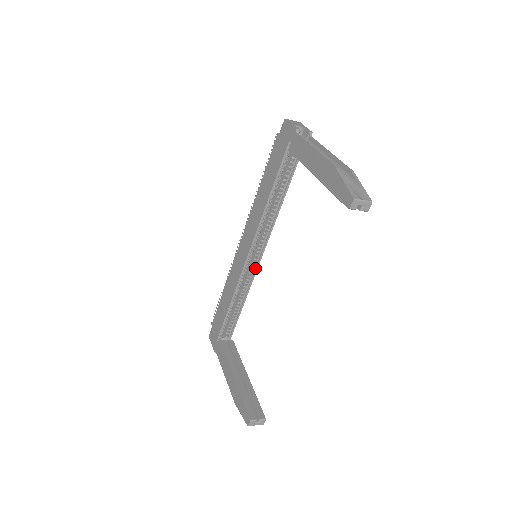
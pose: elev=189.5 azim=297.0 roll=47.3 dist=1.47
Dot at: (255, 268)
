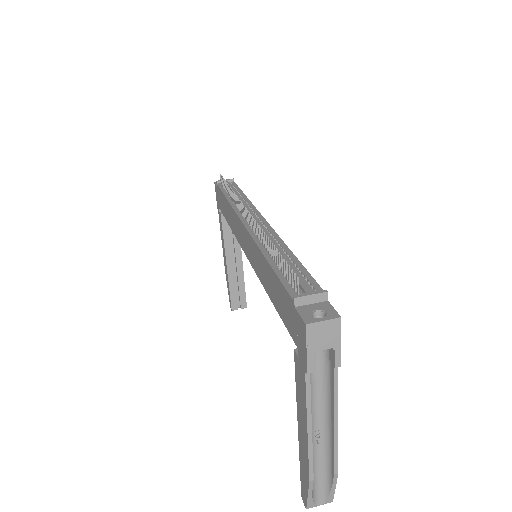
Dot at: occluded
